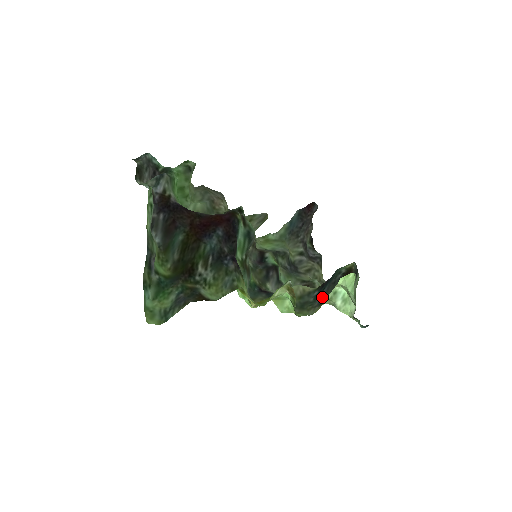
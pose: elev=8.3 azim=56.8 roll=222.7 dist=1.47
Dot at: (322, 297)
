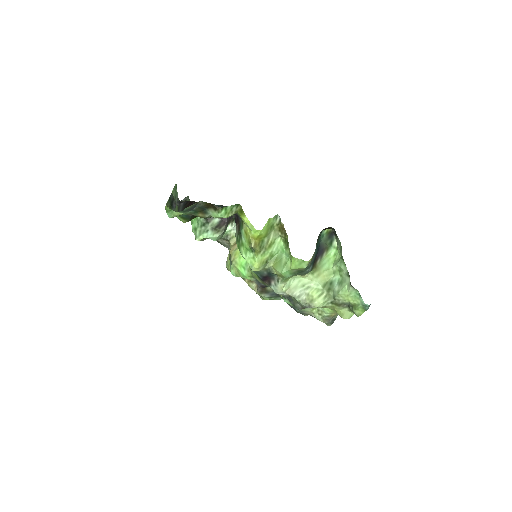
Dot at: (313, 256)
